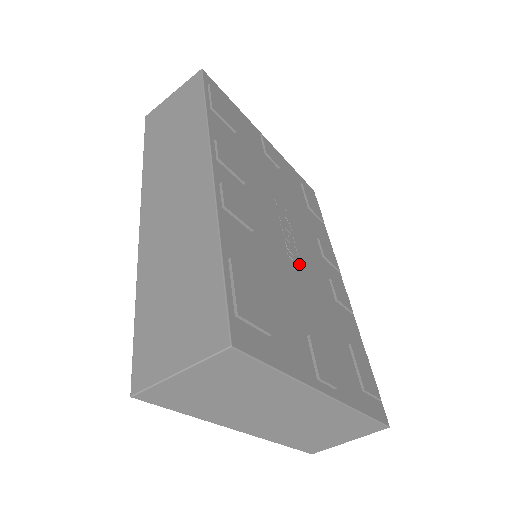
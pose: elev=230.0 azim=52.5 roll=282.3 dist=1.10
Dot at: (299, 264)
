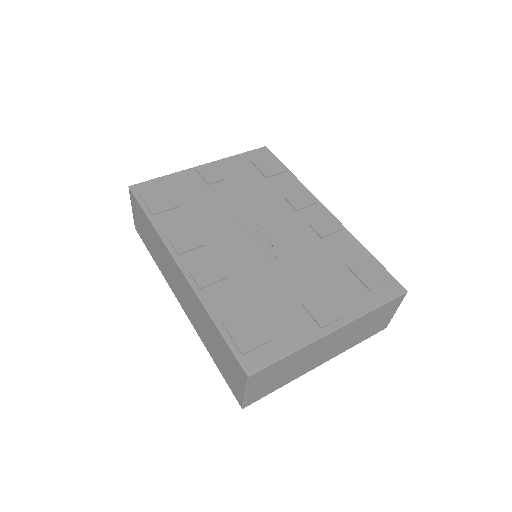
Dot at: (276, 250)
